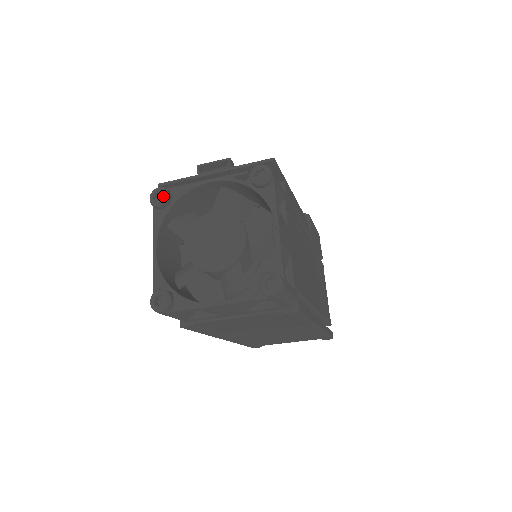
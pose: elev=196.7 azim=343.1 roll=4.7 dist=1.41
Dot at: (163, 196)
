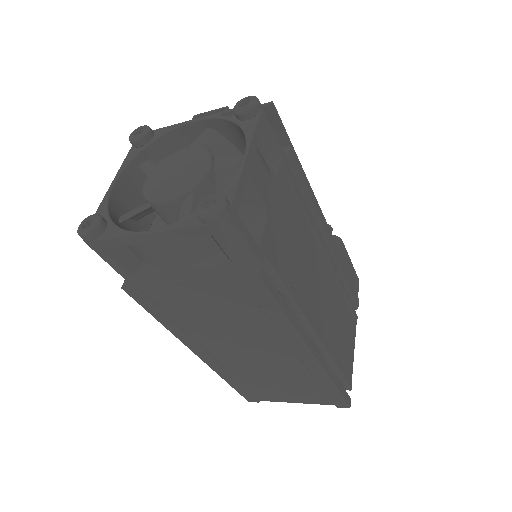
Dot at: (142, 131)
